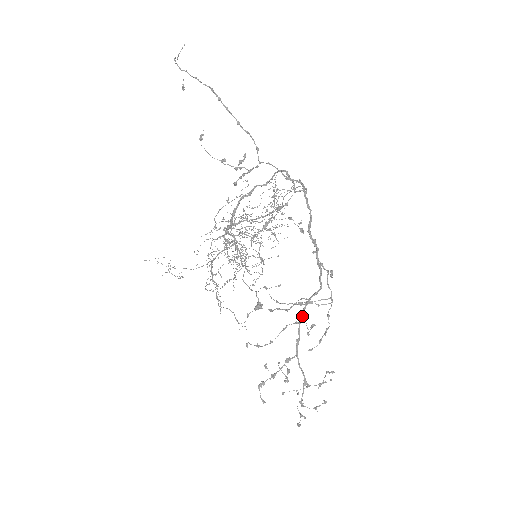
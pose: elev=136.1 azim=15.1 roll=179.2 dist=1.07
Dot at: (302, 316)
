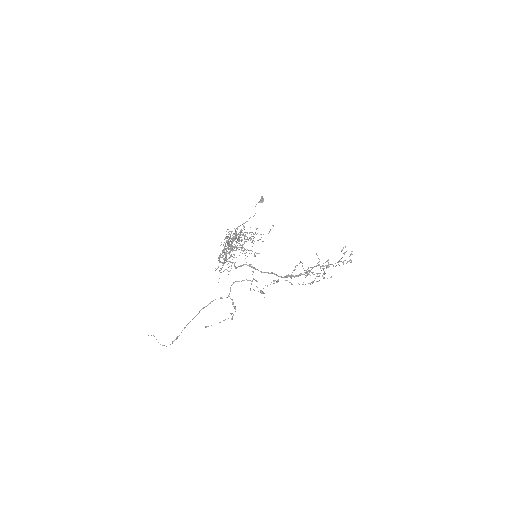
Dot at: occluded
